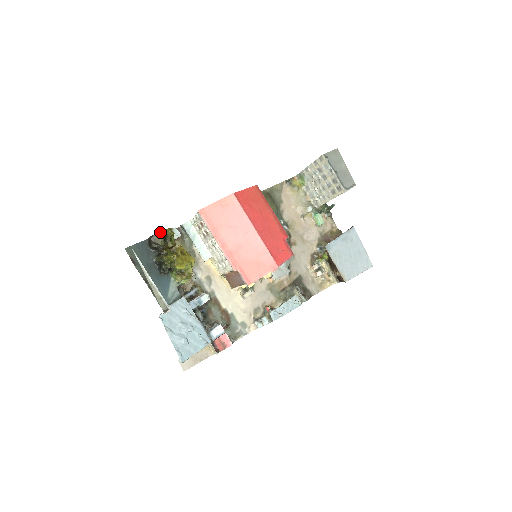
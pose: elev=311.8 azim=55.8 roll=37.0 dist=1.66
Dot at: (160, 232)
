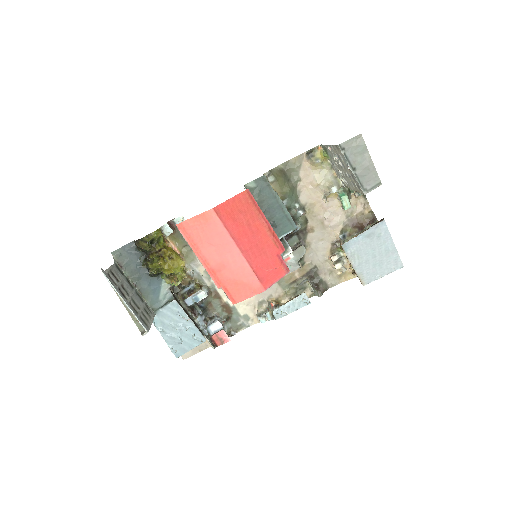
Dot at: (144, 237)
